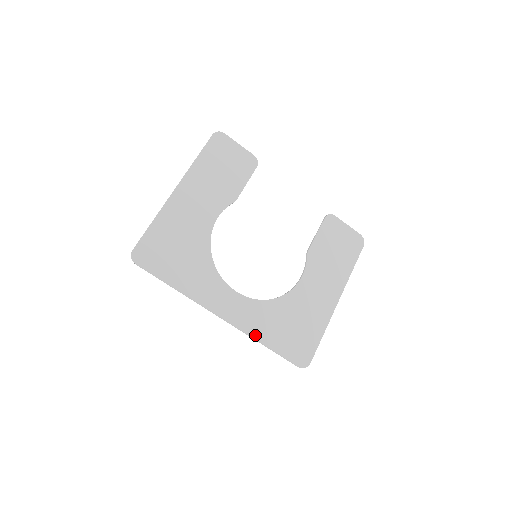
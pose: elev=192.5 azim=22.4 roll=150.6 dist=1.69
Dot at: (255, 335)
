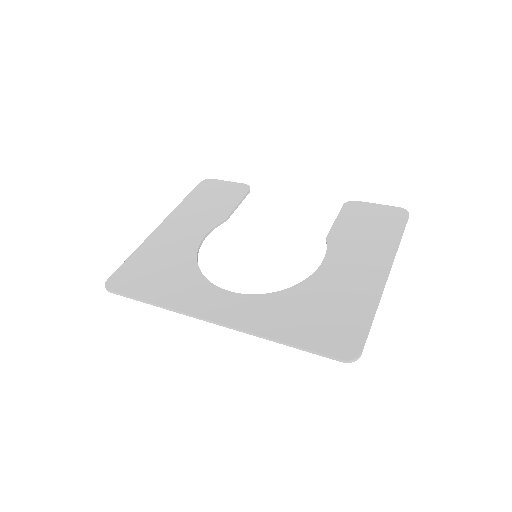
Dot at: (262, 332)
